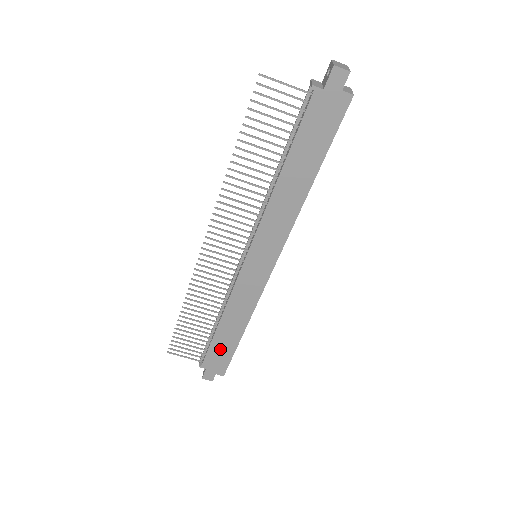
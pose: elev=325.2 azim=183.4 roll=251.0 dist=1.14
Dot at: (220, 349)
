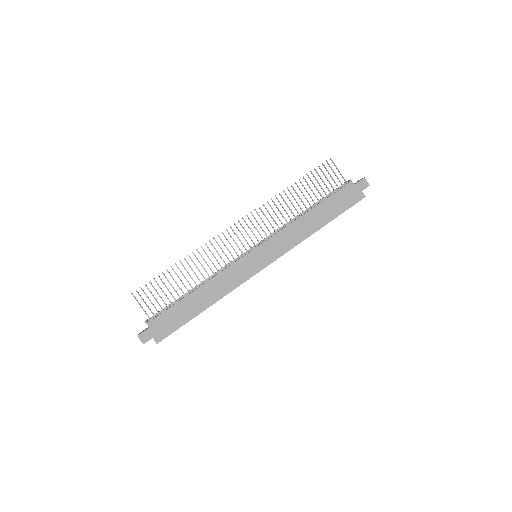
Dot at: (177, 314)
